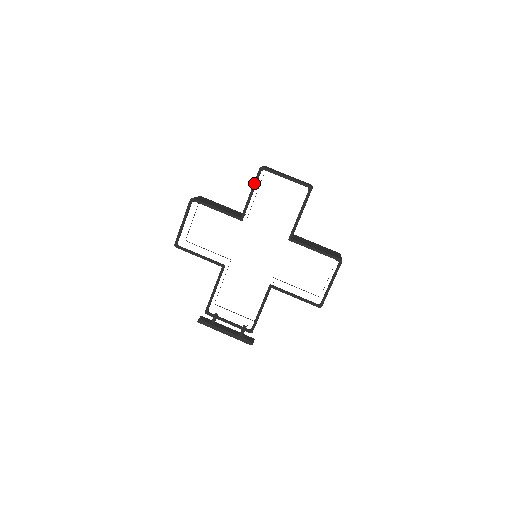
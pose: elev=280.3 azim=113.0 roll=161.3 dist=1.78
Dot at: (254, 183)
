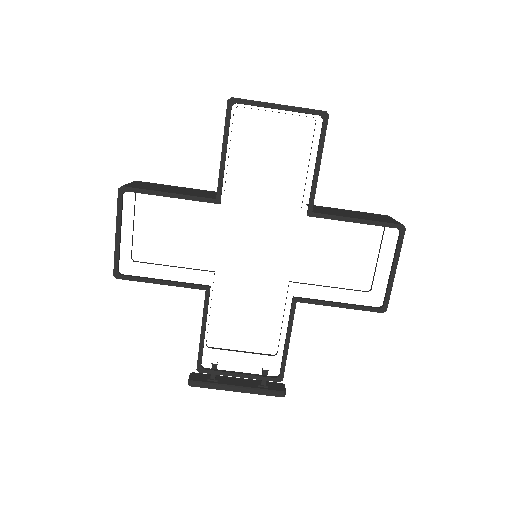
Dot at: (224, 131)
